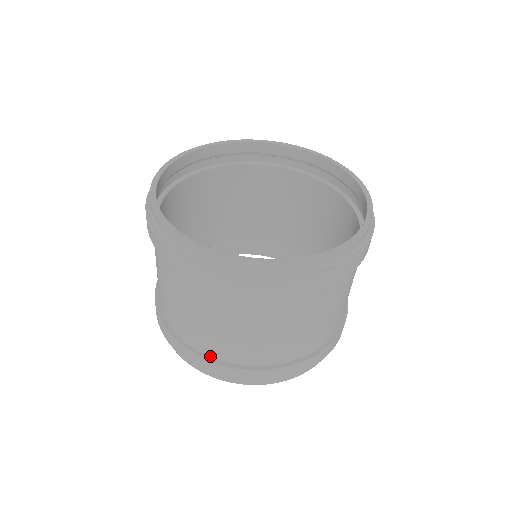
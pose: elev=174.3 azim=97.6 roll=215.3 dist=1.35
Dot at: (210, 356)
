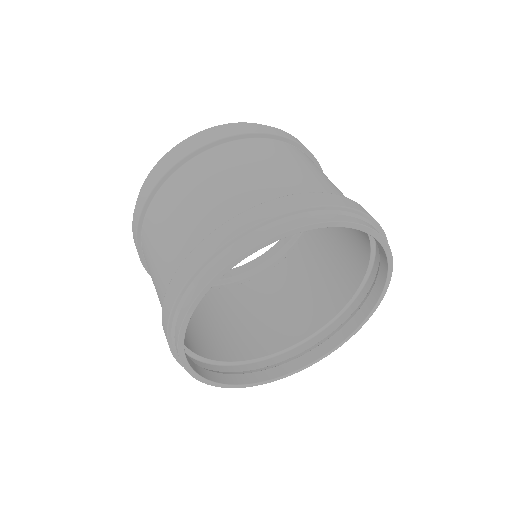
Dot at: occluded
